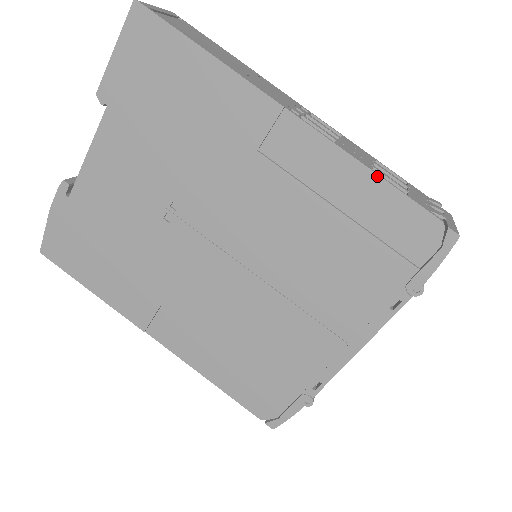
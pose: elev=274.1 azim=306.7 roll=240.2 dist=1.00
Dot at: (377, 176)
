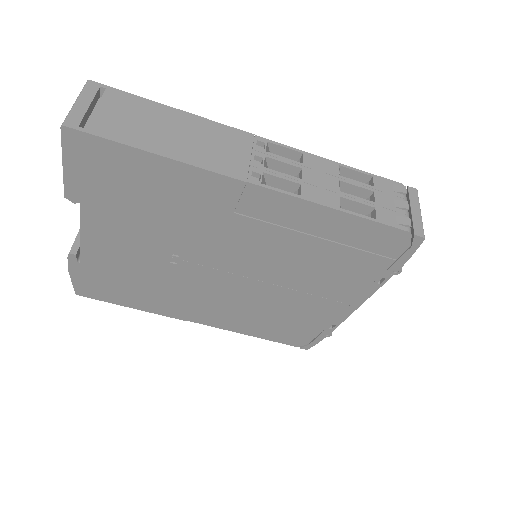
Dot at: (346, 213)
